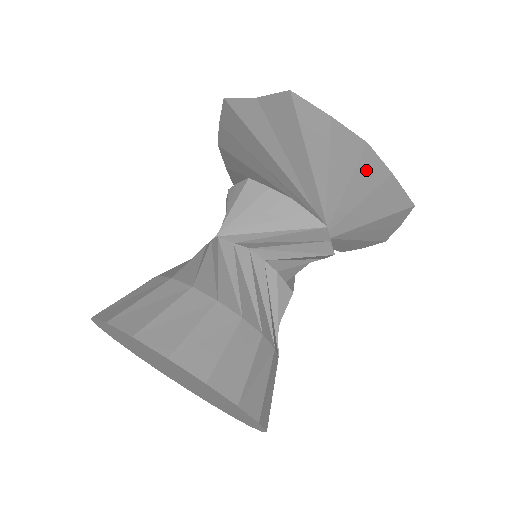
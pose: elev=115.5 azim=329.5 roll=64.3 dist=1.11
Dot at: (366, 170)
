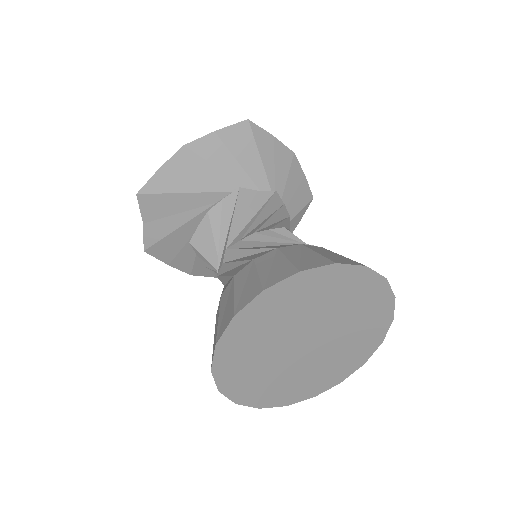
Dot at: (207, 151)
